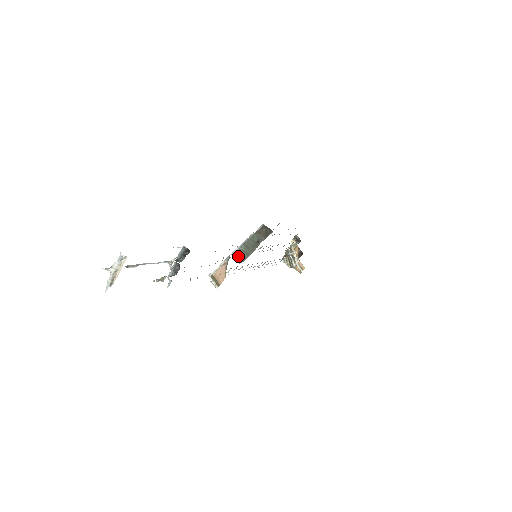
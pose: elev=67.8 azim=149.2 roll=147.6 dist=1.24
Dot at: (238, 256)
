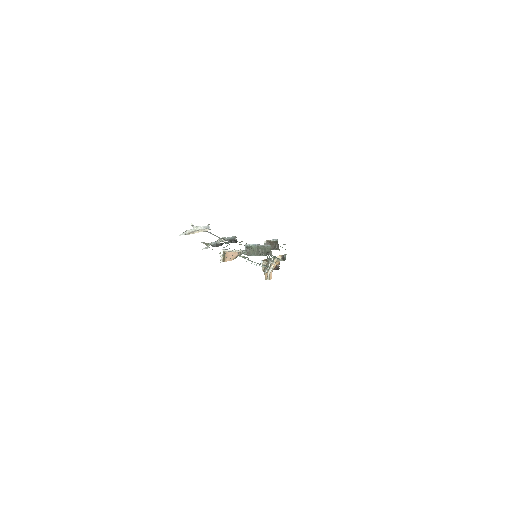
Dot at: (247, 249)
